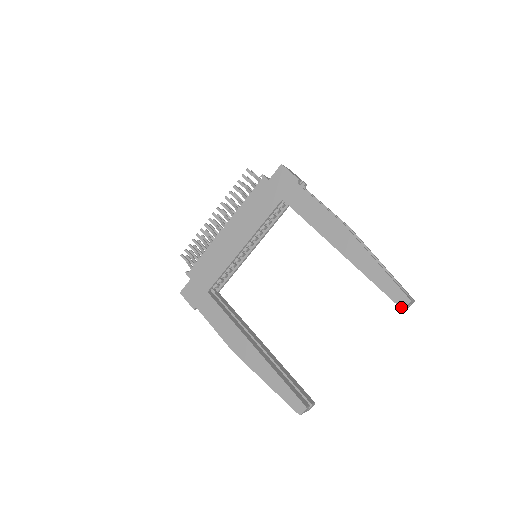
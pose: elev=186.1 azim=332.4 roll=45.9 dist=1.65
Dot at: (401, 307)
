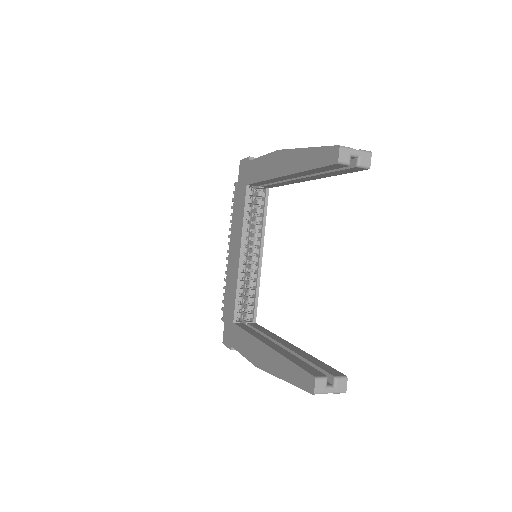
Dot at: (335, 162)
